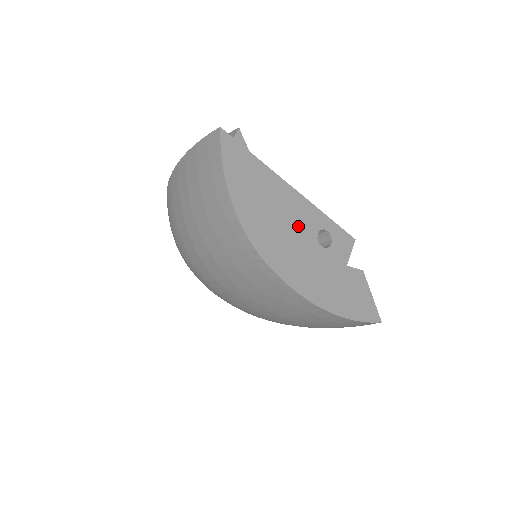
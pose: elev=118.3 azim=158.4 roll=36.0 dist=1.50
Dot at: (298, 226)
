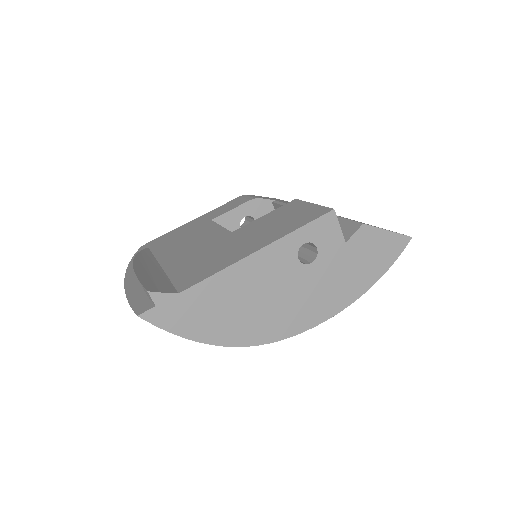
Dot at: (278, 280)
